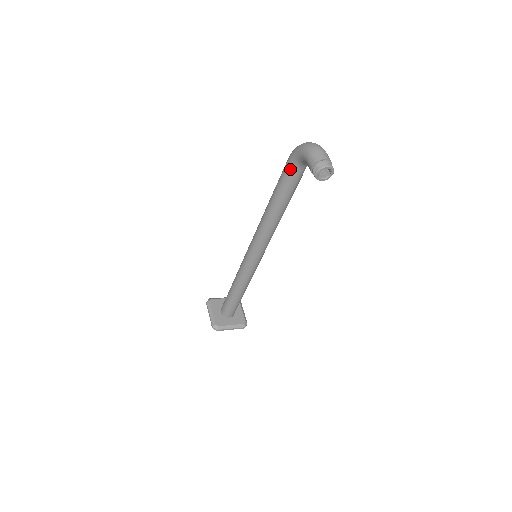
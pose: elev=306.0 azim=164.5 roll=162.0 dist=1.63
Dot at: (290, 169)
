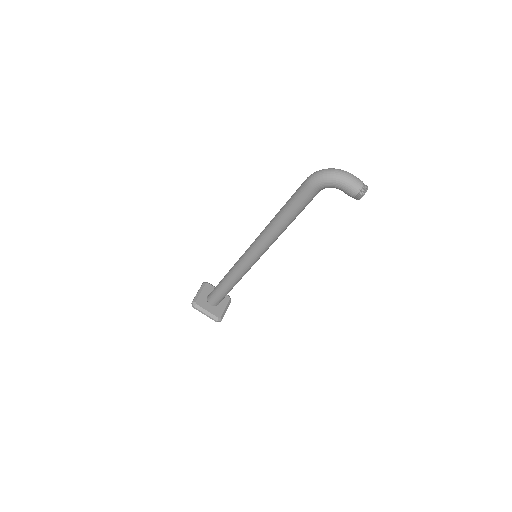
Dot at: (313, 194)
